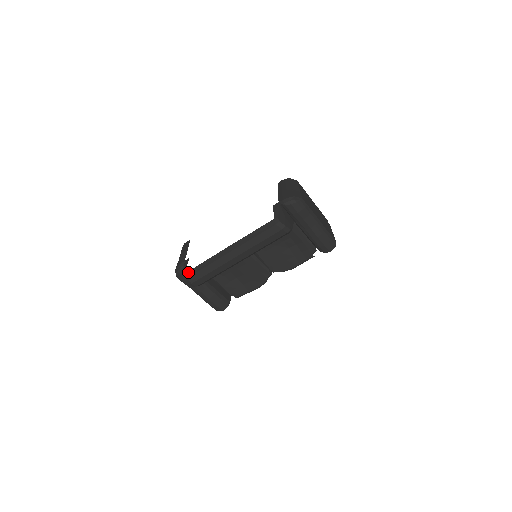
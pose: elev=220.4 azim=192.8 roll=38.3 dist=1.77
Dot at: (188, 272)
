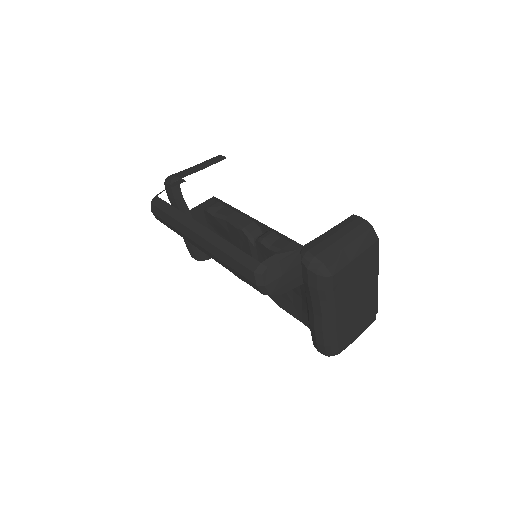
Dot at: (157, 197)
